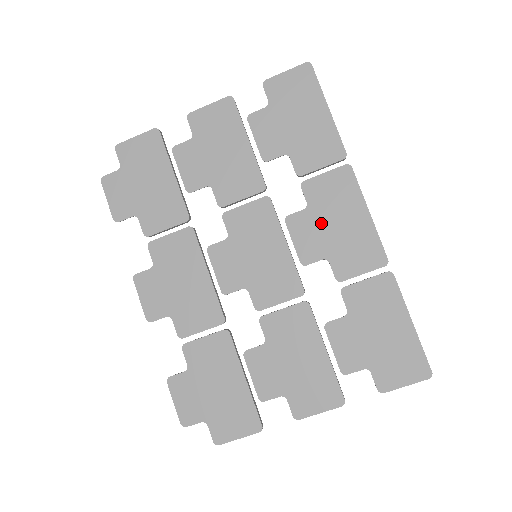
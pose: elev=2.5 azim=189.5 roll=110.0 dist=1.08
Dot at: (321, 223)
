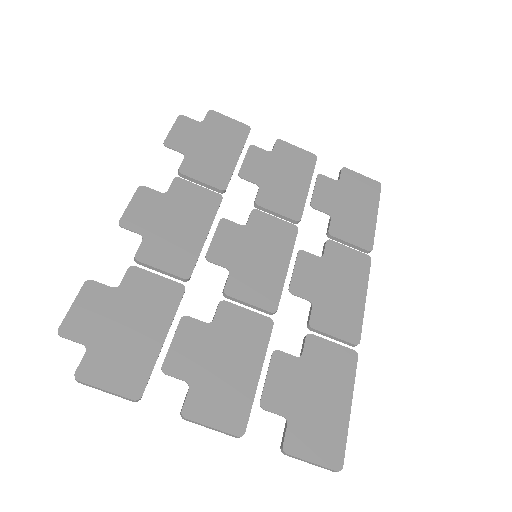
Dot at: (325, 275)
